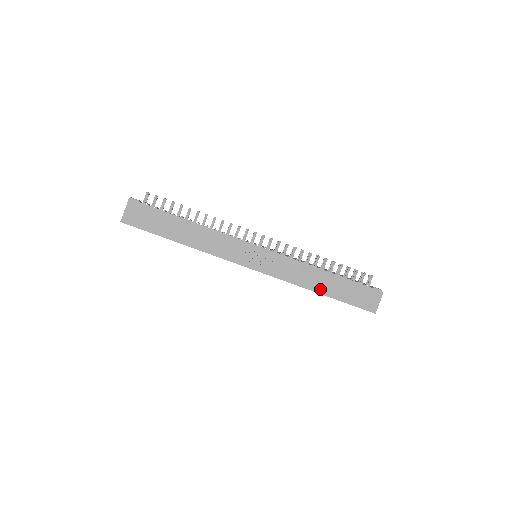
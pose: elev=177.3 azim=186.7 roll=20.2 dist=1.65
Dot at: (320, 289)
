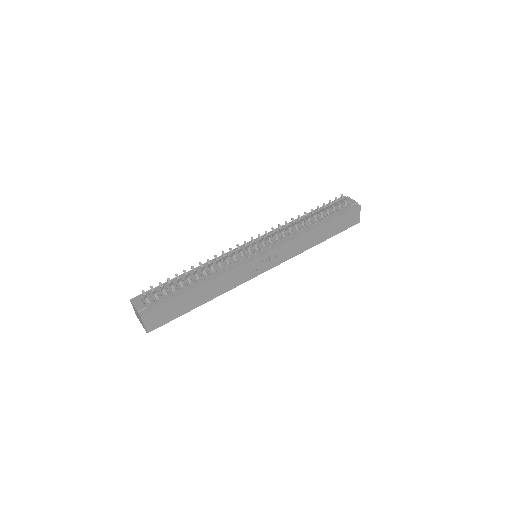
Dot at: (317, 242)
